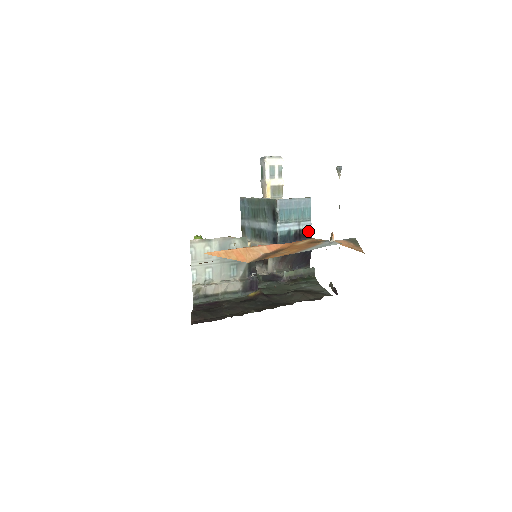
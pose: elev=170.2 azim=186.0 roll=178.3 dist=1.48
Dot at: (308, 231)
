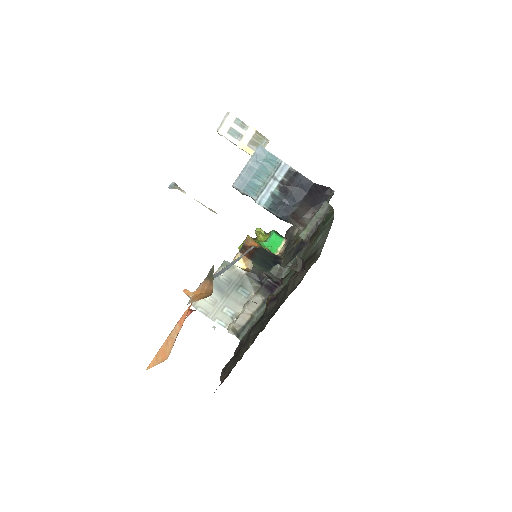
Dot at: (290, 173)
